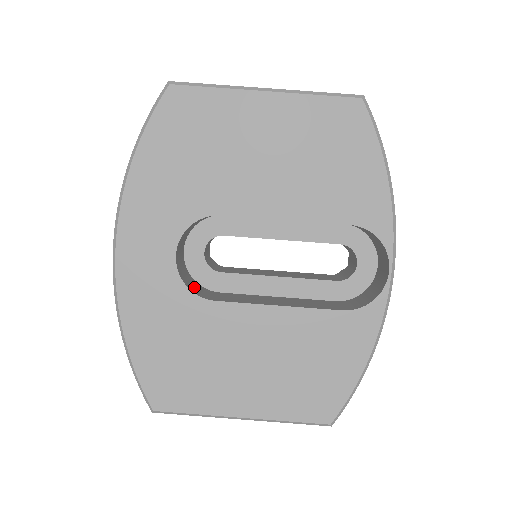
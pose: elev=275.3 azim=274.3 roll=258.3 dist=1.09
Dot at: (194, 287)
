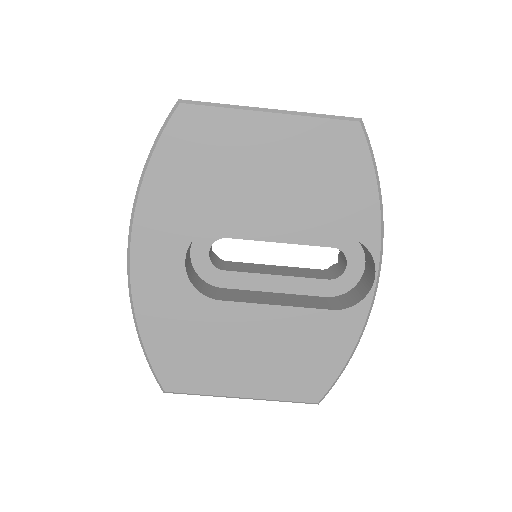
Dot at: (200, 286)
